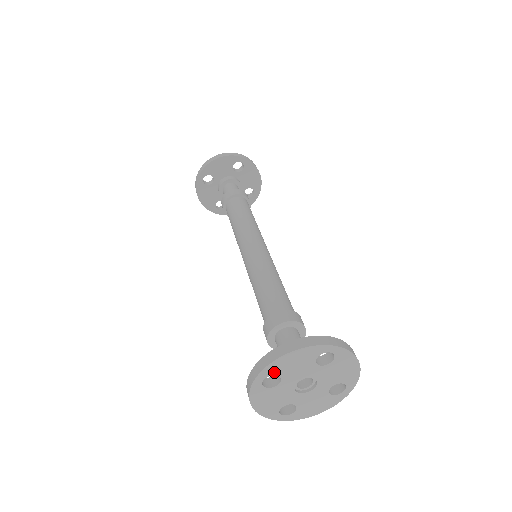
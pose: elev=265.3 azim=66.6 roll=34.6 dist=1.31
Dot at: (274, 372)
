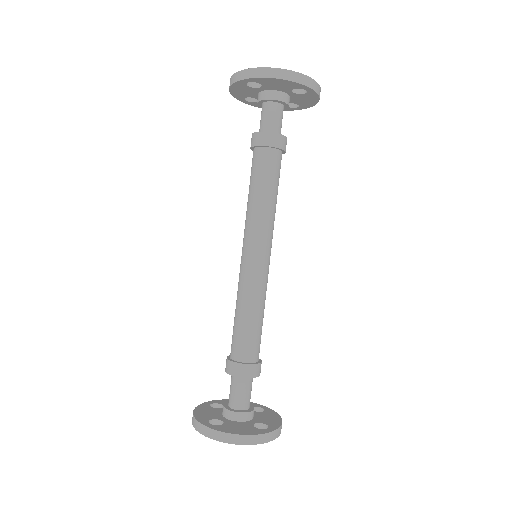
Dot at: occluded
